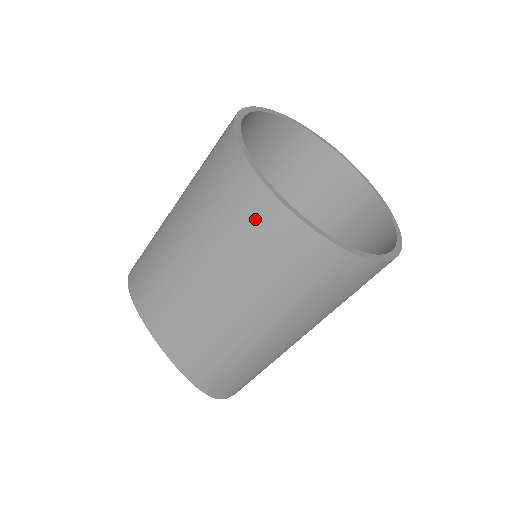
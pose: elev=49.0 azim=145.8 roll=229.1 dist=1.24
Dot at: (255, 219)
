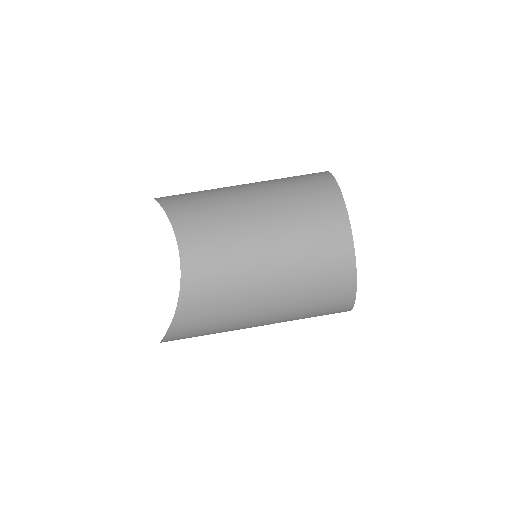
Dot at: (331, 244)
